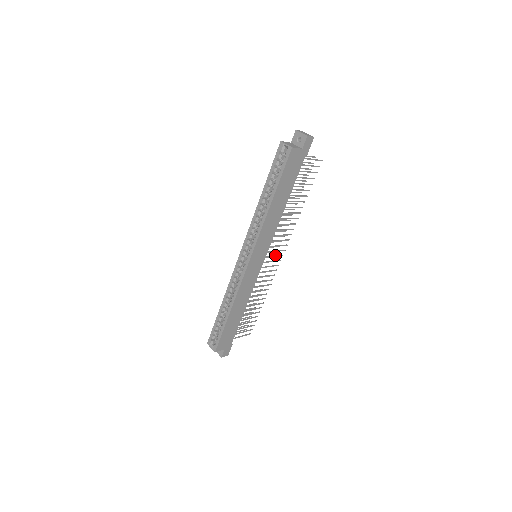
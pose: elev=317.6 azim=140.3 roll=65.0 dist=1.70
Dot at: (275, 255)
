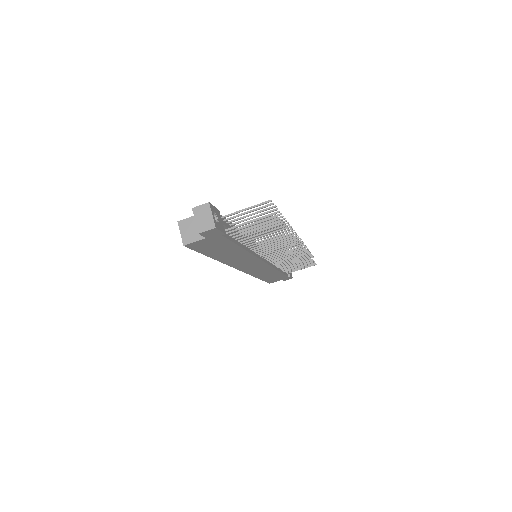
Dot at: occluded
